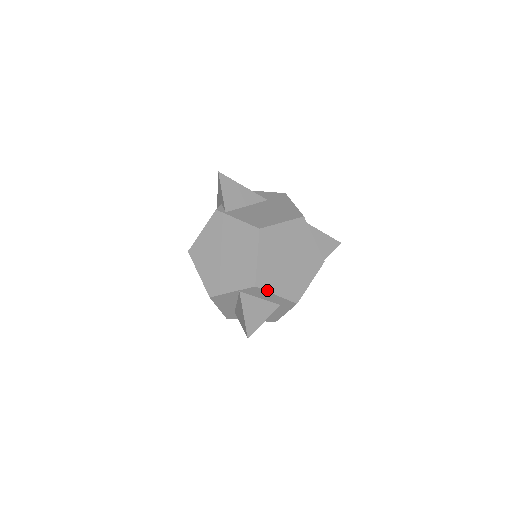
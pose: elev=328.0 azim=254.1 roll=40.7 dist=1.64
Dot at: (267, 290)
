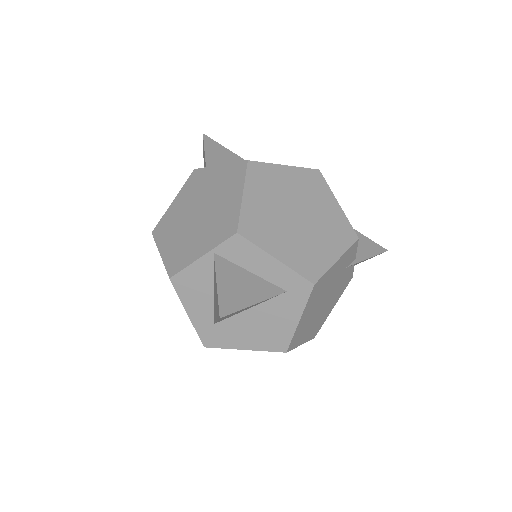
Dot at: (258, 245)
